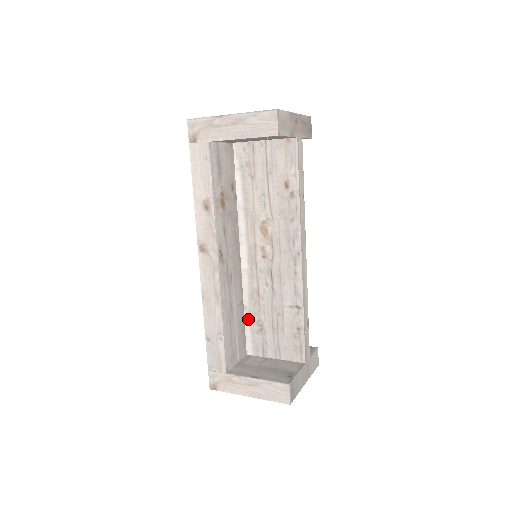
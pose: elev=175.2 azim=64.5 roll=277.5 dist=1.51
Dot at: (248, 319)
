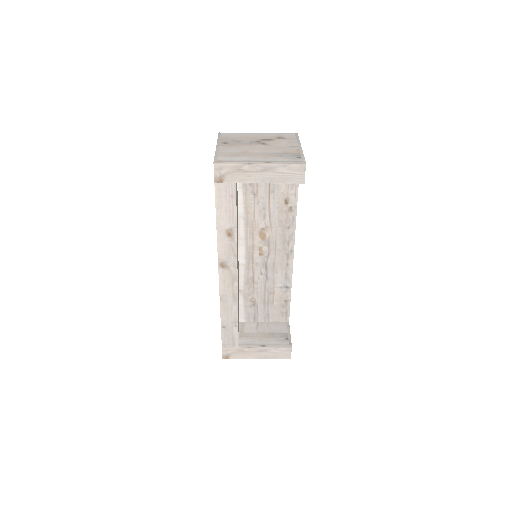
Dot at: (242, 298)
